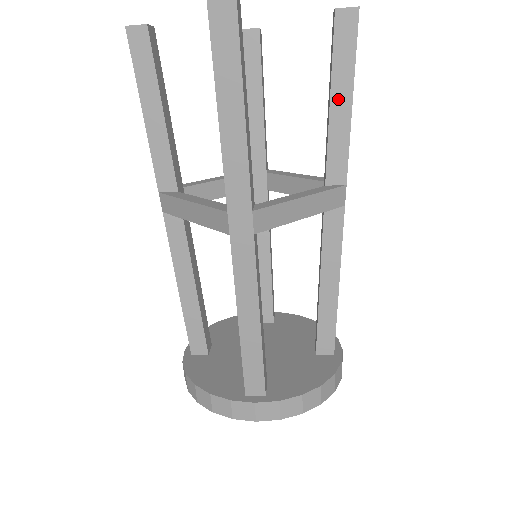
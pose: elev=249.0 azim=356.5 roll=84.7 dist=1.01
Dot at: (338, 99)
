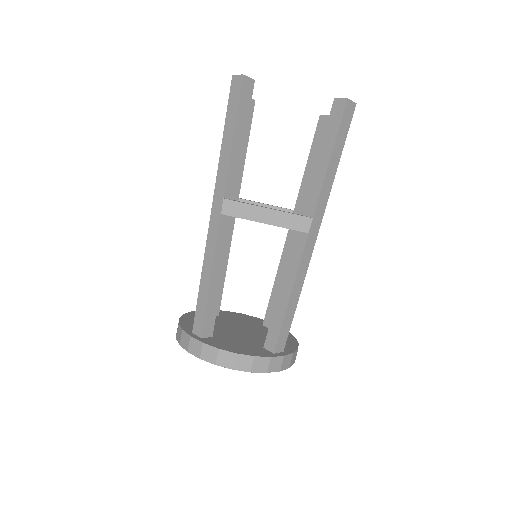
Dot at: (322, 156)
